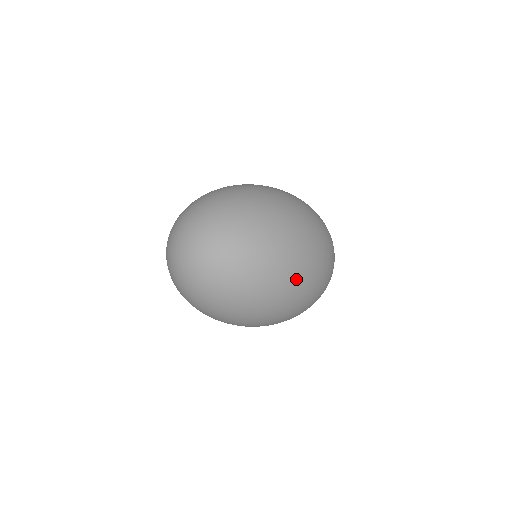
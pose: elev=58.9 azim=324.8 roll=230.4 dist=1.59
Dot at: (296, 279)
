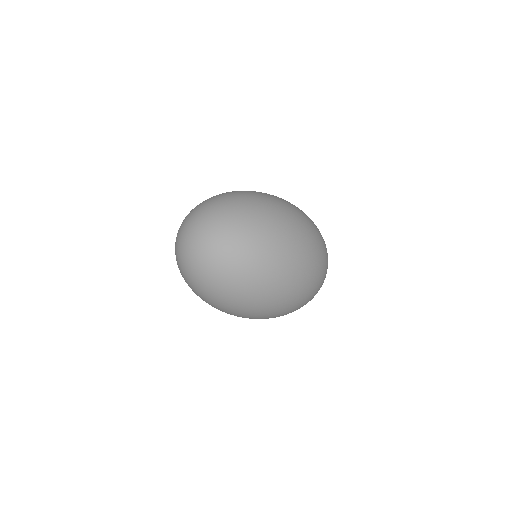
Dot at: (270, 298)
